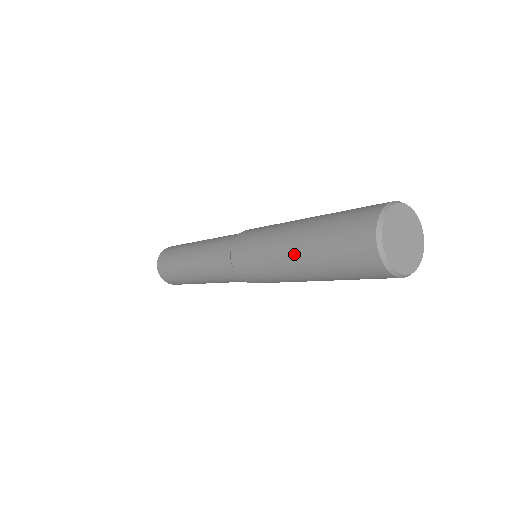
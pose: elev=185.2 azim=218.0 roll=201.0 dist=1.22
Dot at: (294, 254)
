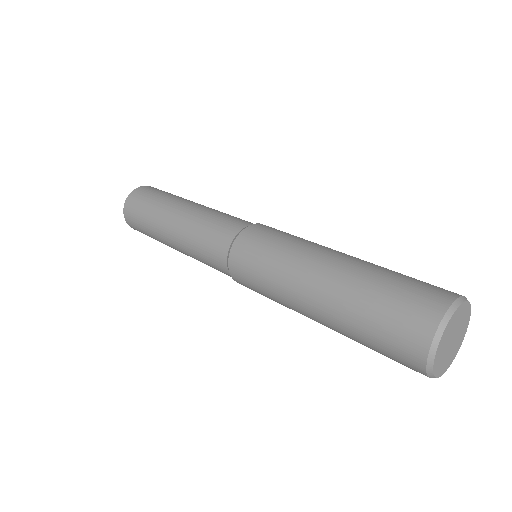
Dot at: (317, 295)
